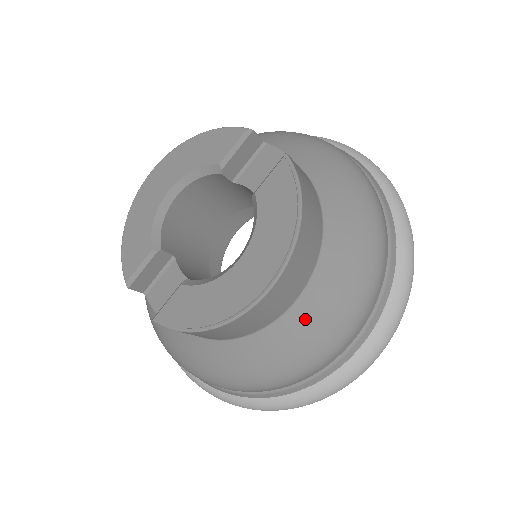
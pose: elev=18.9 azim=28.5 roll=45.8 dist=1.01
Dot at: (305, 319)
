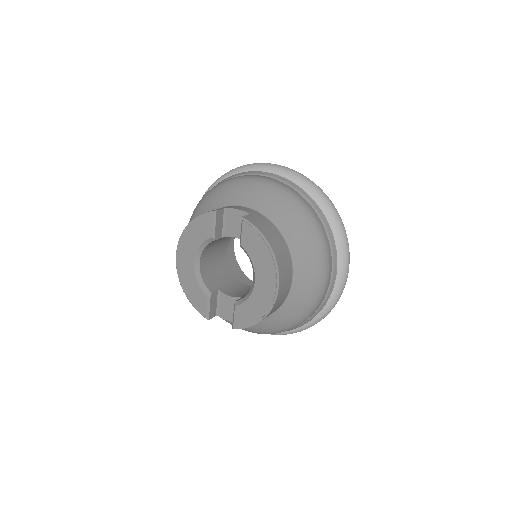
Dot at: (302, 284)
